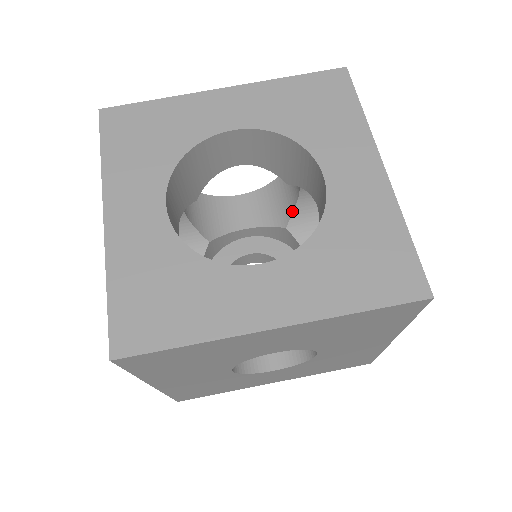
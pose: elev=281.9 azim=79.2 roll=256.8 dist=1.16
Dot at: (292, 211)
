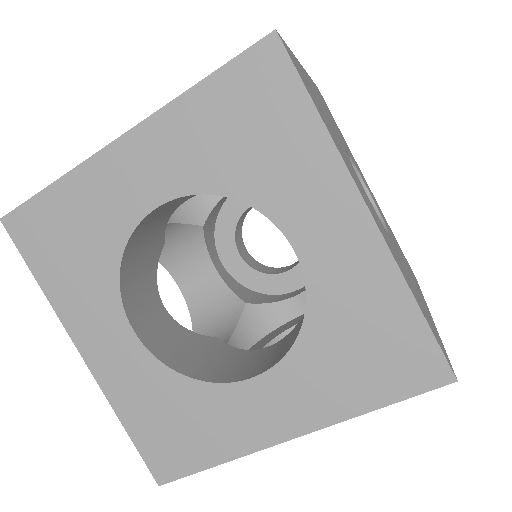
Dot at: occluded
